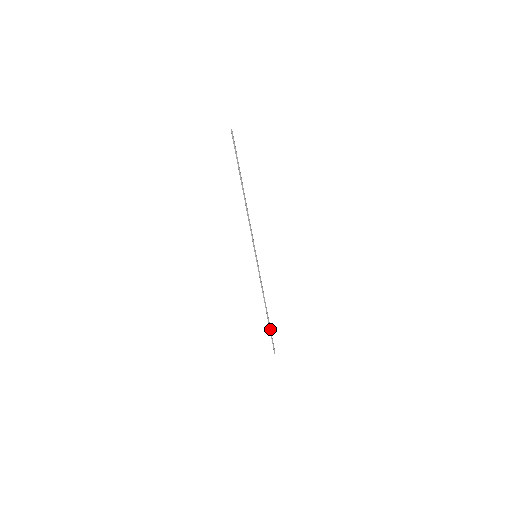
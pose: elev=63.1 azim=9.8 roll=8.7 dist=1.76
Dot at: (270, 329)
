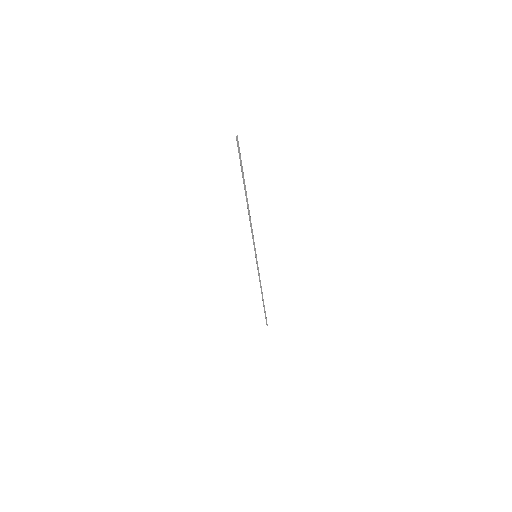
Dot at: (264, 309)
